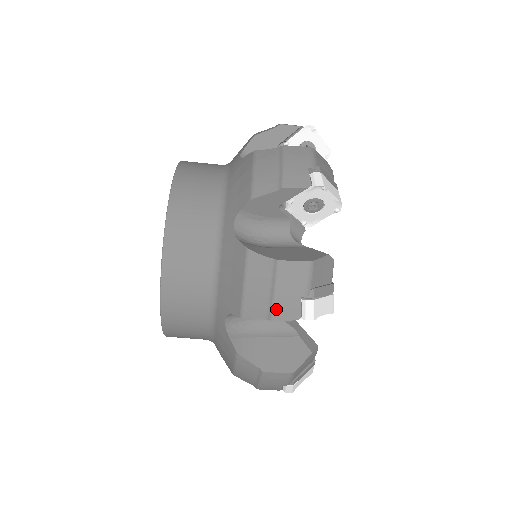
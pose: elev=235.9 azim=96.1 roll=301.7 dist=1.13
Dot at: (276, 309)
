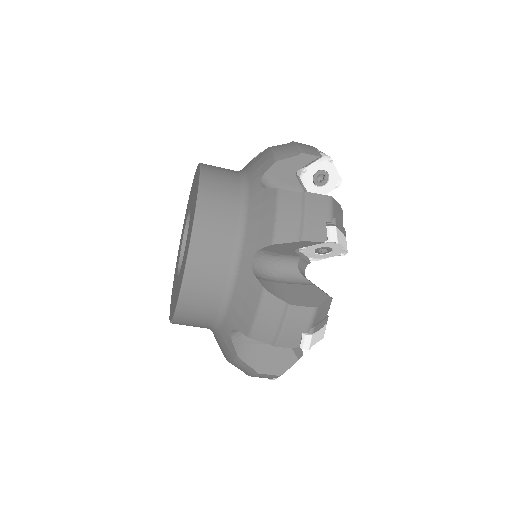
Dot at: occluded
